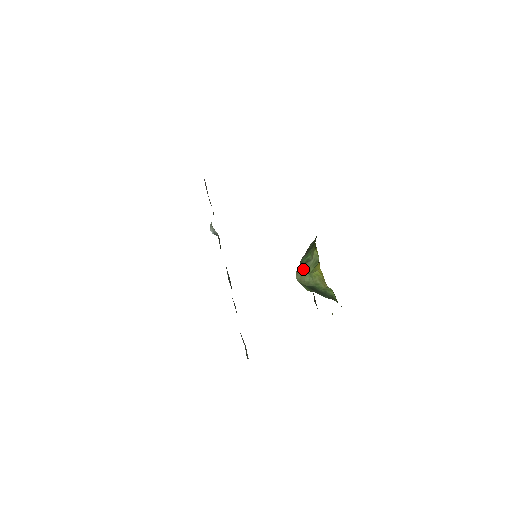
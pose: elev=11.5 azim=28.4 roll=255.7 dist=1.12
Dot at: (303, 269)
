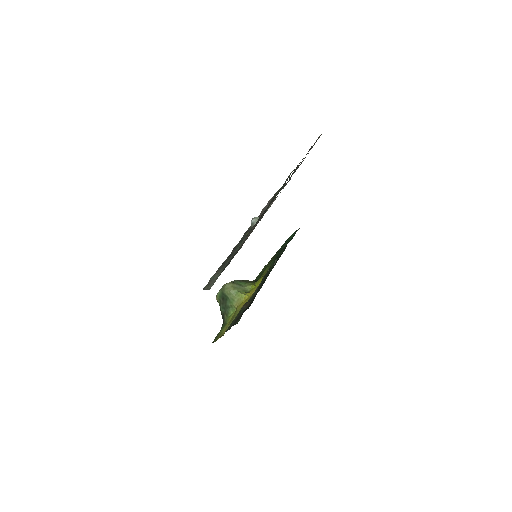
Dot at: (235, 285)
